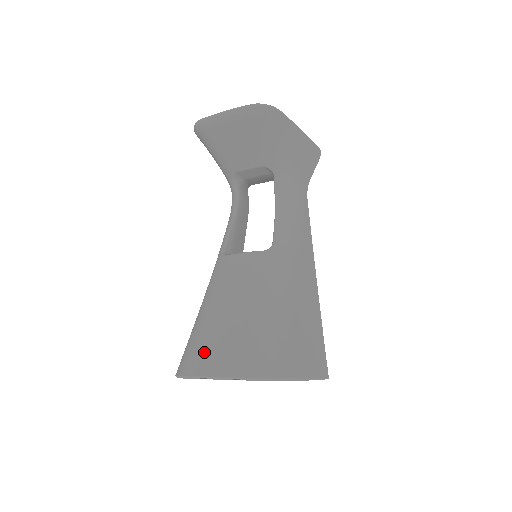
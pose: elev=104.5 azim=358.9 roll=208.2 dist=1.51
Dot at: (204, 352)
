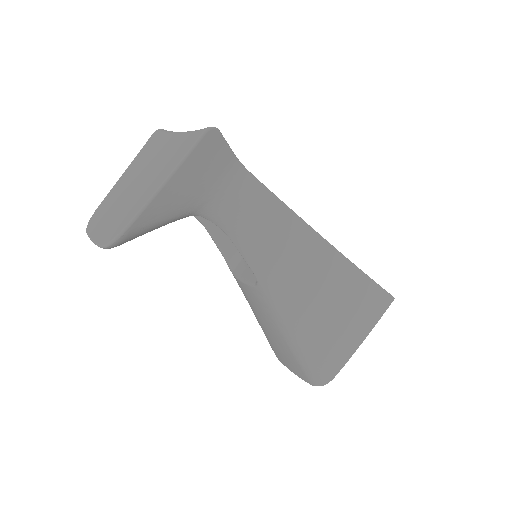
Dot at: (277, 353)
